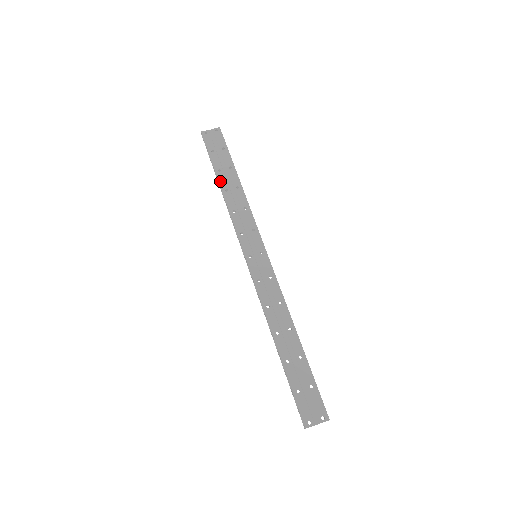
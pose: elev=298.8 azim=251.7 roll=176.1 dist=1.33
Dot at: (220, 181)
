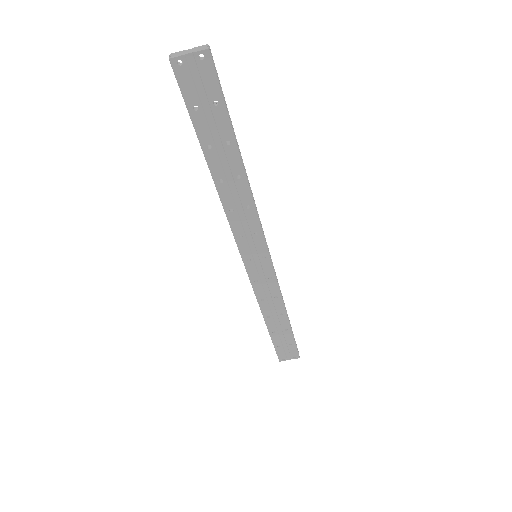
Dot at: (210, 166)
